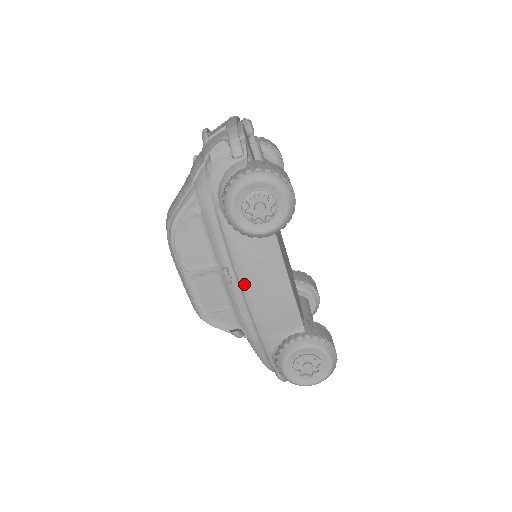
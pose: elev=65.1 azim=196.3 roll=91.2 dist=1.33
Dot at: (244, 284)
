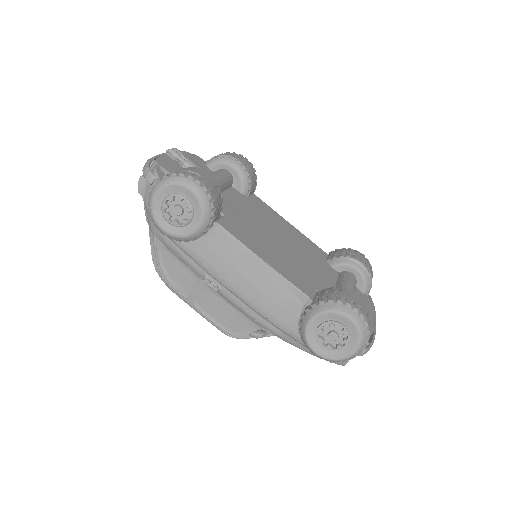
Dot at: (227, 285)
